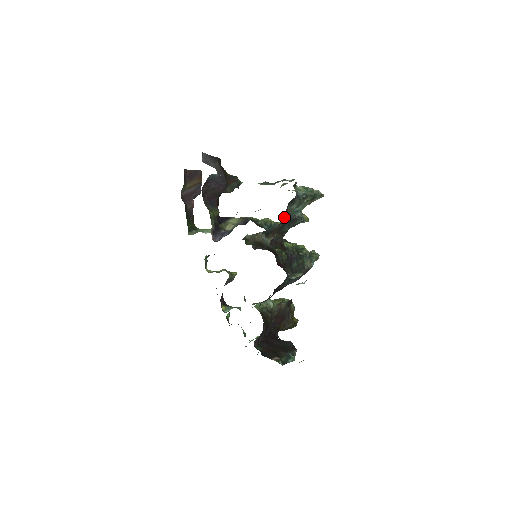
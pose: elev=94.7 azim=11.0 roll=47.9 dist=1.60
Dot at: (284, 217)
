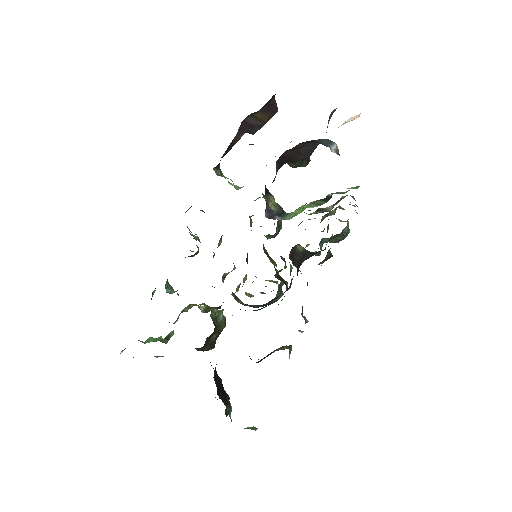
Dot at: occluded
